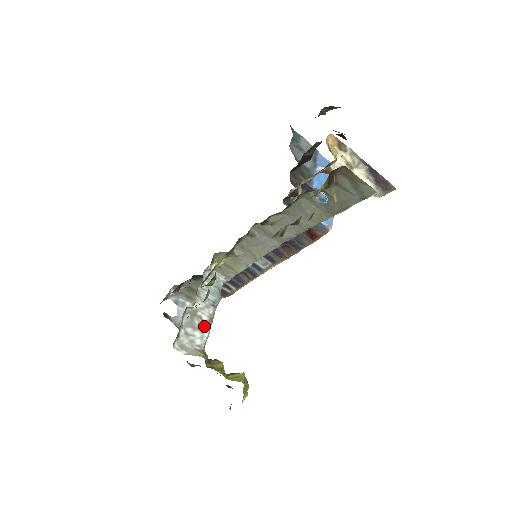
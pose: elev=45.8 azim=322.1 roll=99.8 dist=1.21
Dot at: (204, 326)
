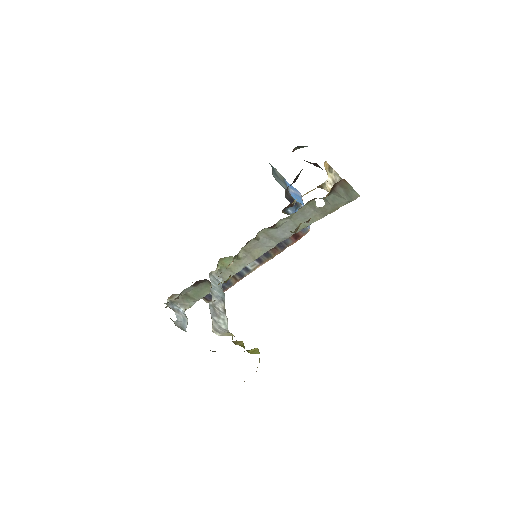
Dot at: (223, 315)
